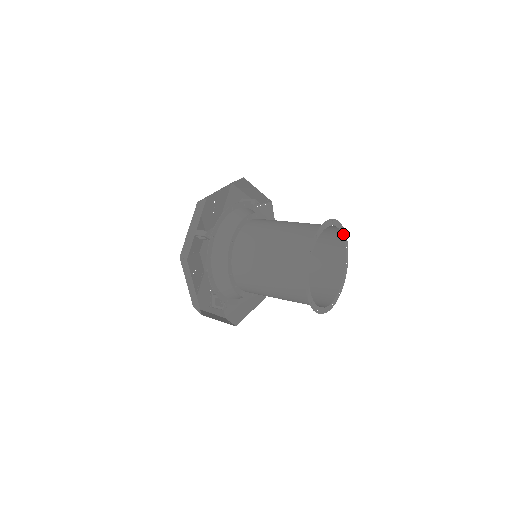
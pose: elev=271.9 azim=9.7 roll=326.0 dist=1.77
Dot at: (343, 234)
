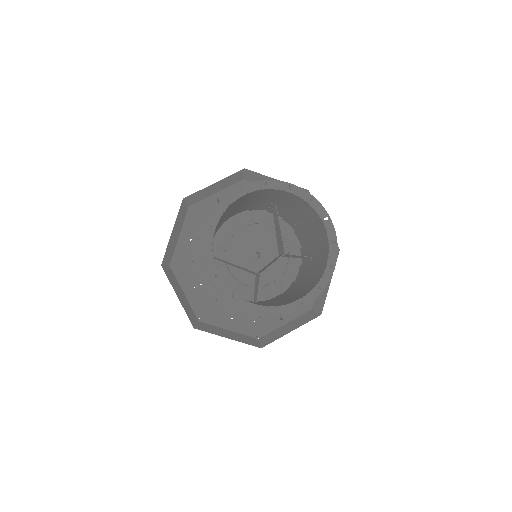
Dot at: (331, 240)
